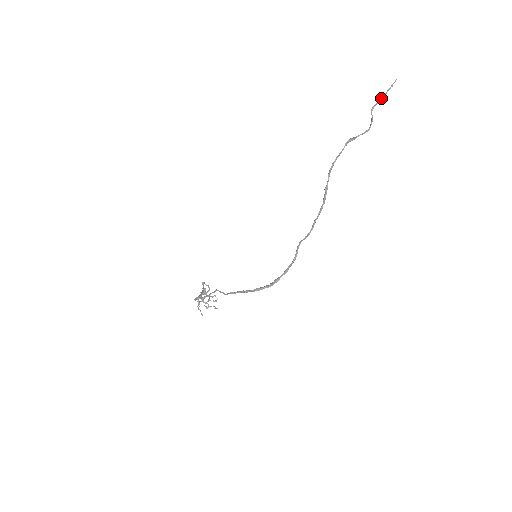
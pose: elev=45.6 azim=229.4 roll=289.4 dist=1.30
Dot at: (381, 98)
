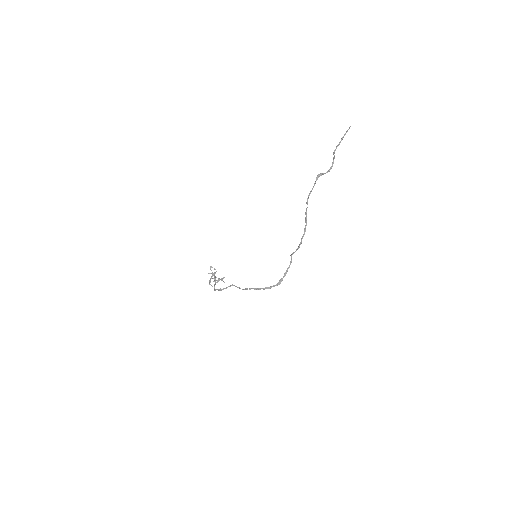
Dot at: (340, 142)
